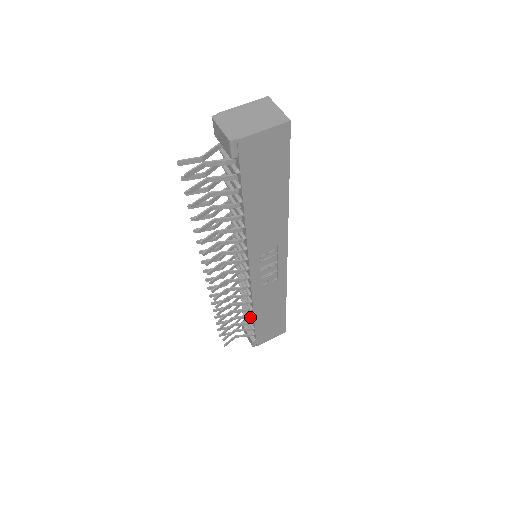
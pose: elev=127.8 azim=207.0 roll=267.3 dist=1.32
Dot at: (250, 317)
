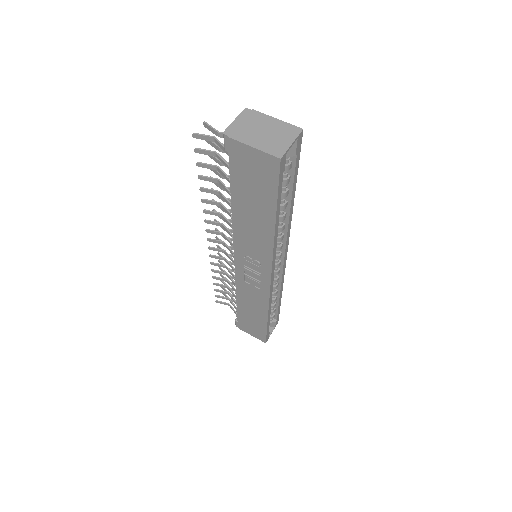
Dot at: occluded
